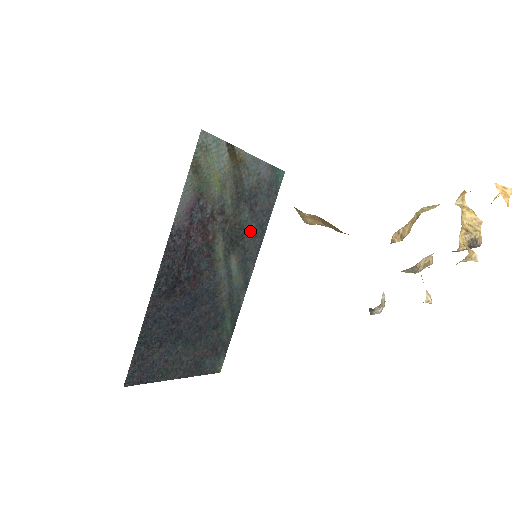
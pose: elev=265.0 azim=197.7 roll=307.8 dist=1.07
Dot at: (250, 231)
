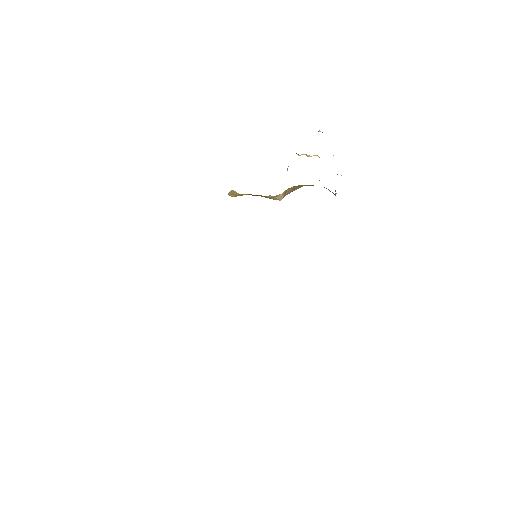
Dot at: occluded
